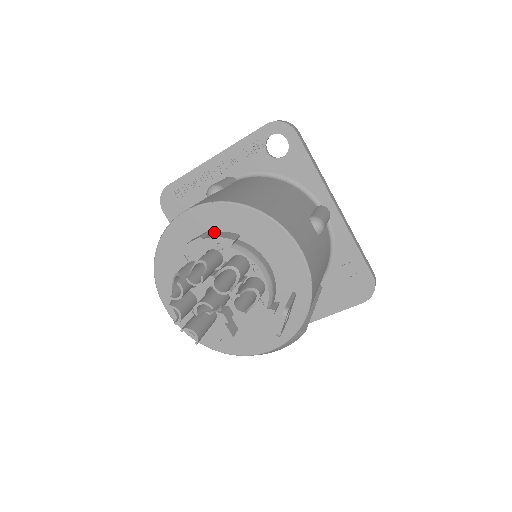
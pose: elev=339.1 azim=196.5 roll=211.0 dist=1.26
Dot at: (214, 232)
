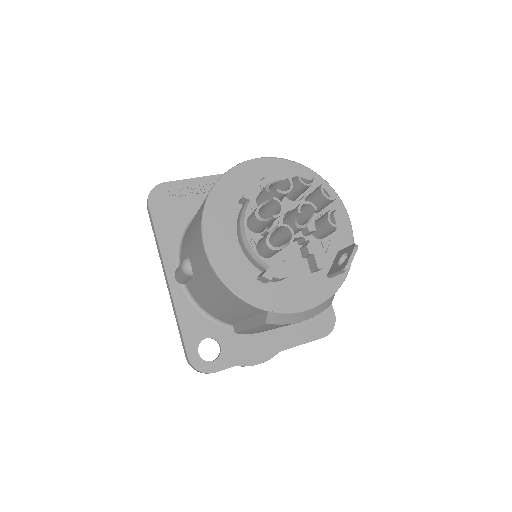
Dot at: occluded
